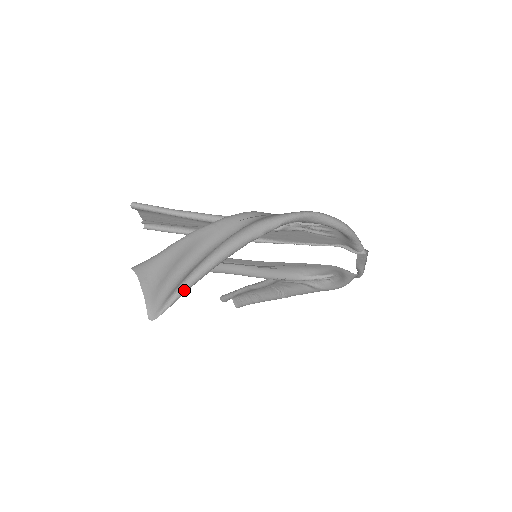
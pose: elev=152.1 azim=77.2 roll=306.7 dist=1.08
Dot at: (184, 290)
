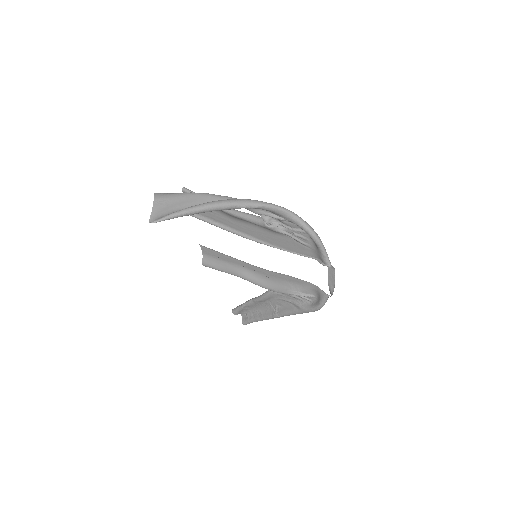
Dot at: (178, 214)
